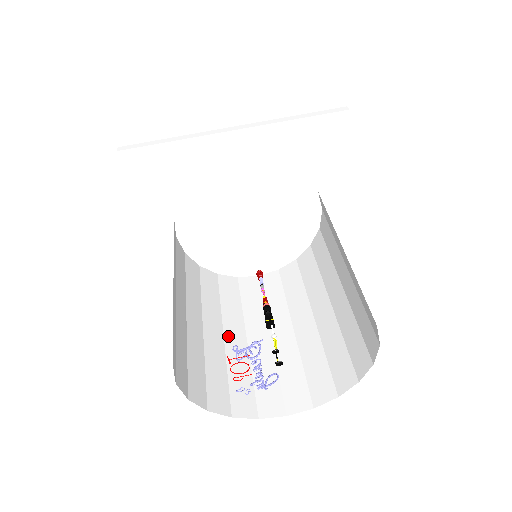
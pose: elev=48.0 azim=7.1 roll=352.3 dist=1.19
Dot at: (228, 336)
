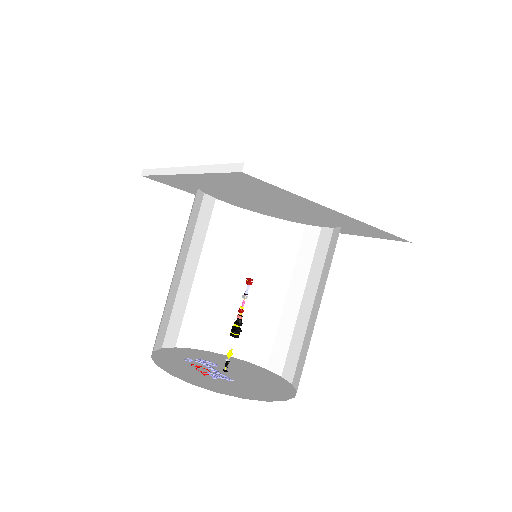
Dot at: (185, 272)
